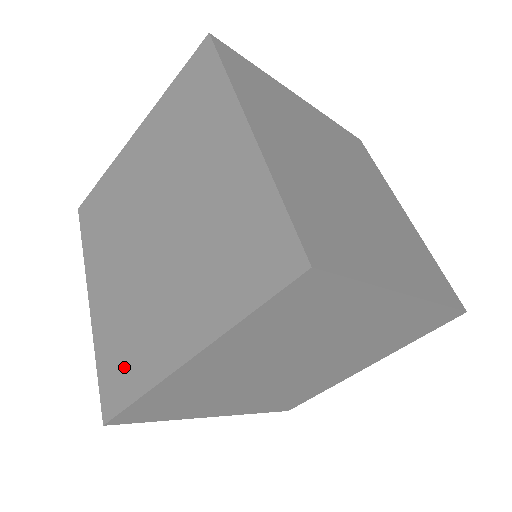
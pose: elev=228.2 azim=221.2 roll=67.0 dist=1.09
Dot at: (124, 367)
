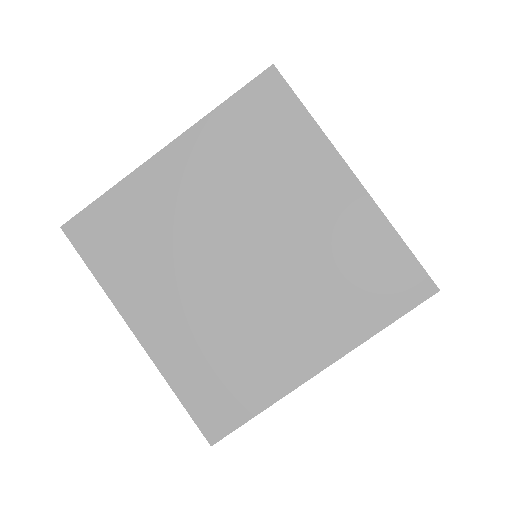
Dot at: occluded
